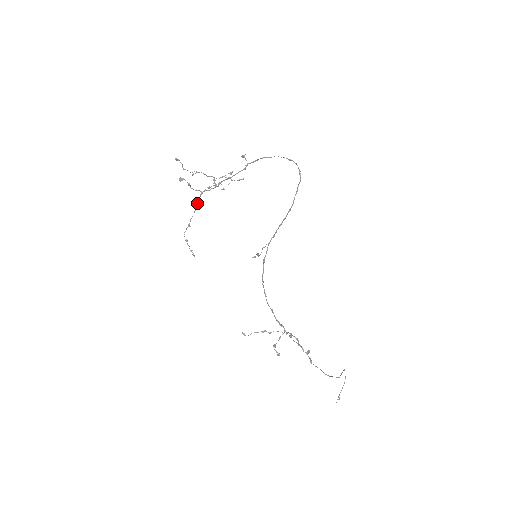
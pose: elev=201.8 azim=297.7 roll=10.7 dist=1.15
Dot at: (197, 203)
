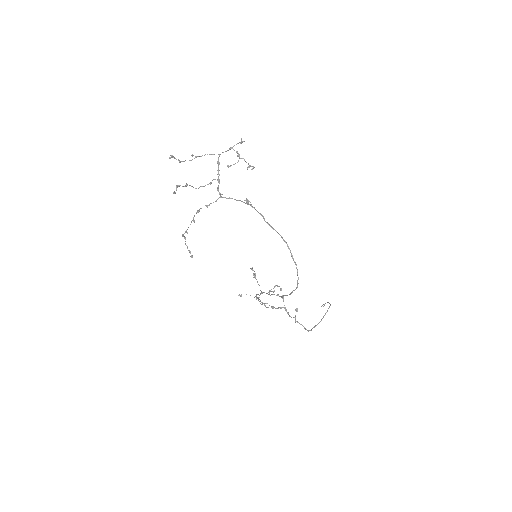
Dot at: (194, 215)
